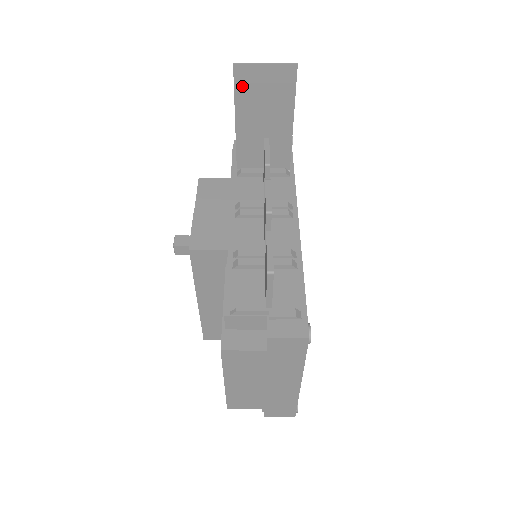
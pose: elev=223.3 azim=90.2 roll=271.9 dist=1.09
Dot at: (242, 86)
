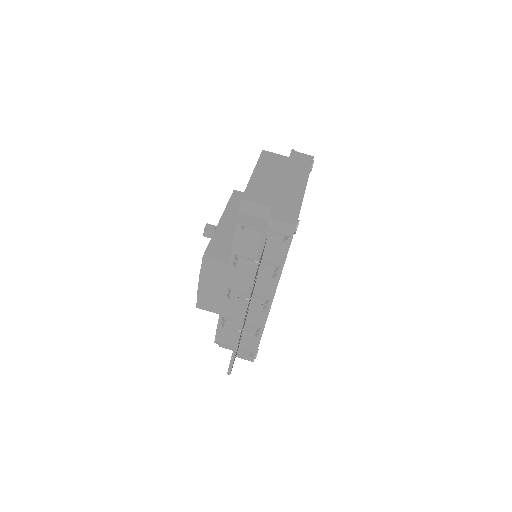
Dot at: occluded
